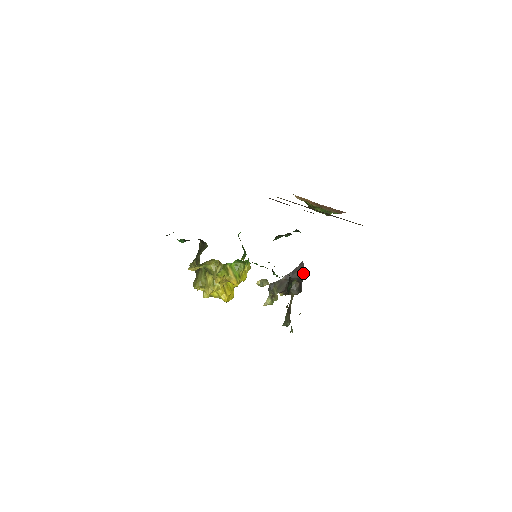
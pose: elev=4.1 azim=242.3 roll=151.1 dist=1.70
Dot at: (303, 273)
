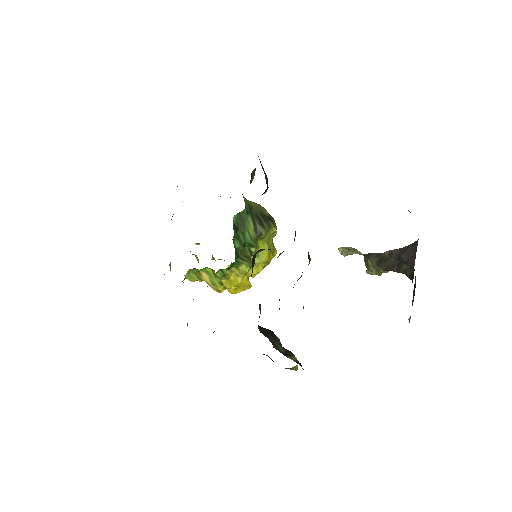
Dot at: (413, 261)
